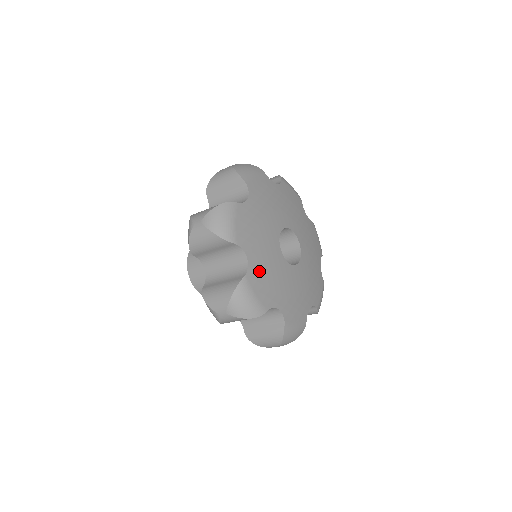
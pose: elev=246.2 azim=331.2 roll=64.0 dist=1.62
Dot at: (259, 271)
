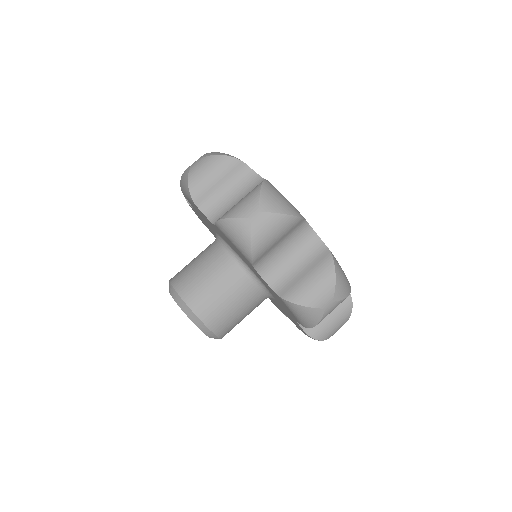
Dot at: occluded
